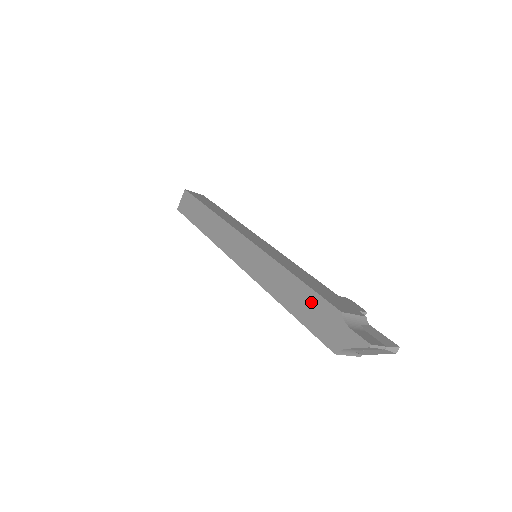
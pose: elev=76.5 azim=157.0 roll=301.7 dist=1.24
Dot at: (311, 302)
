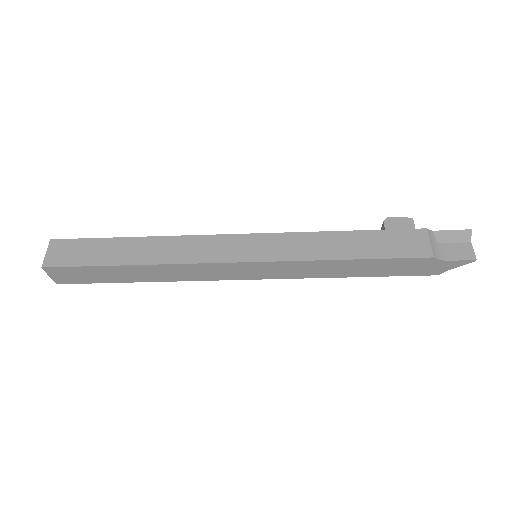
Dot at: (392, 265)
